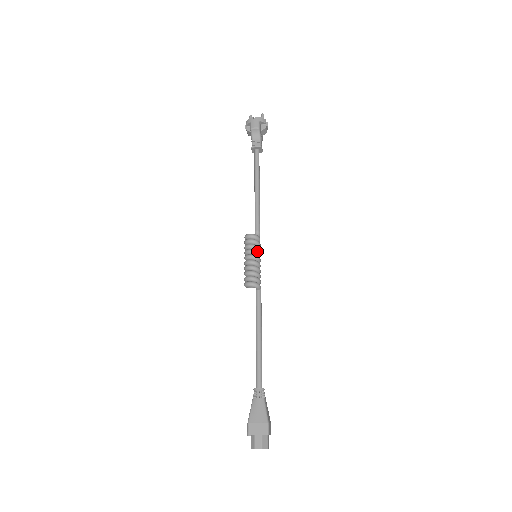
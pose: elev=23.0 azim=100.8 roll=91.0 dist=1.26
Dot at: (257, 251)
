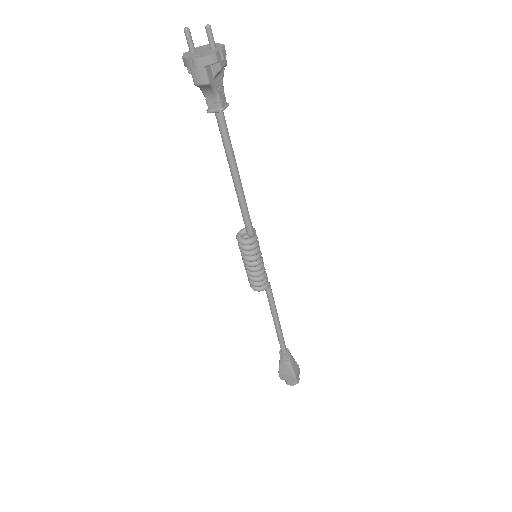
Dot at: (255, 258)
